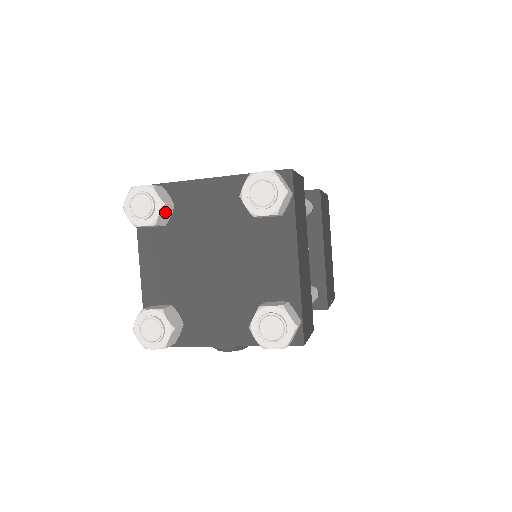
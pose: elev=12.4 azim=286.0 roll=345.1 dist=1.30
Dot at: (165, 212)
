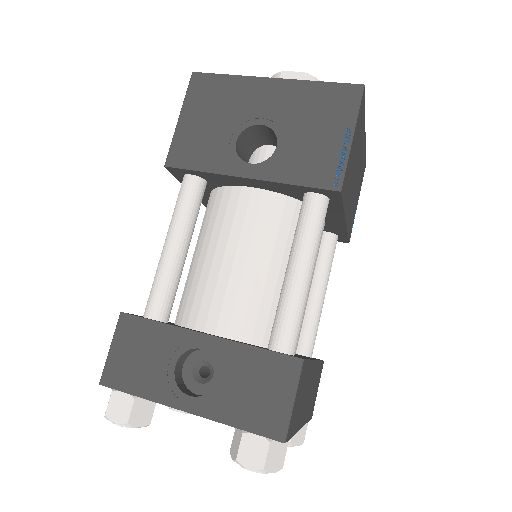
Dot at: (152, 412)
